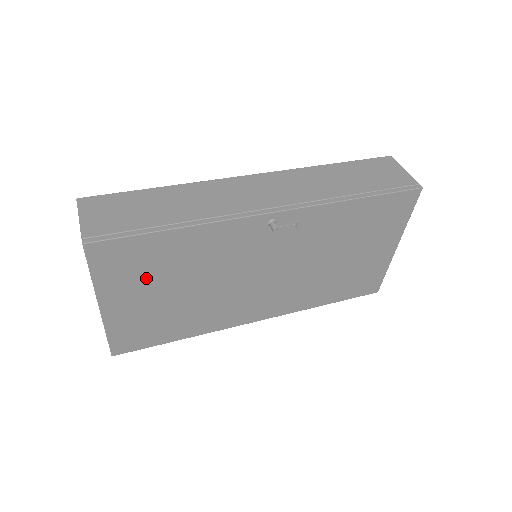
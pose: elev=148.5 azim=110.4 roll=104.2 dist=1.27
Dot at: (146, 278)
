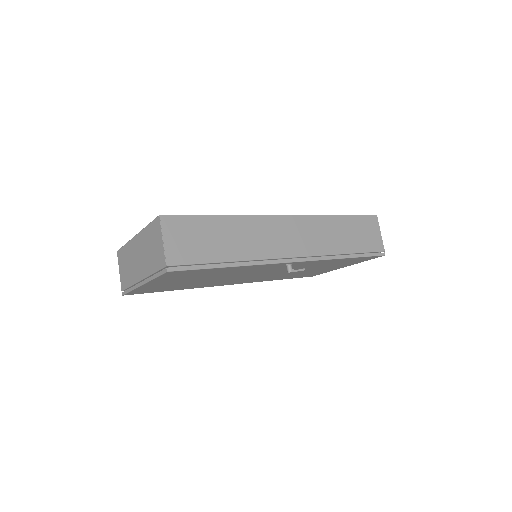
Dot at: (187, 278)
